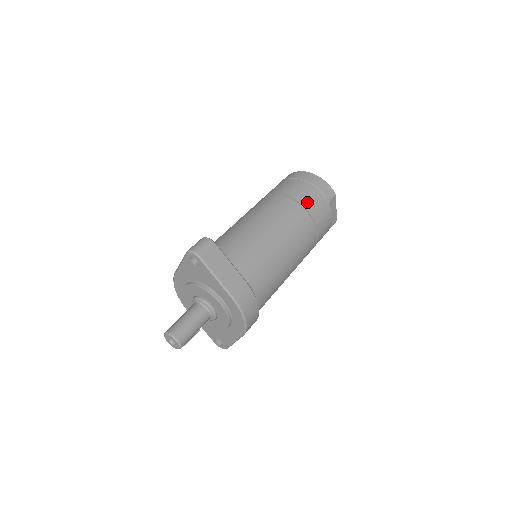
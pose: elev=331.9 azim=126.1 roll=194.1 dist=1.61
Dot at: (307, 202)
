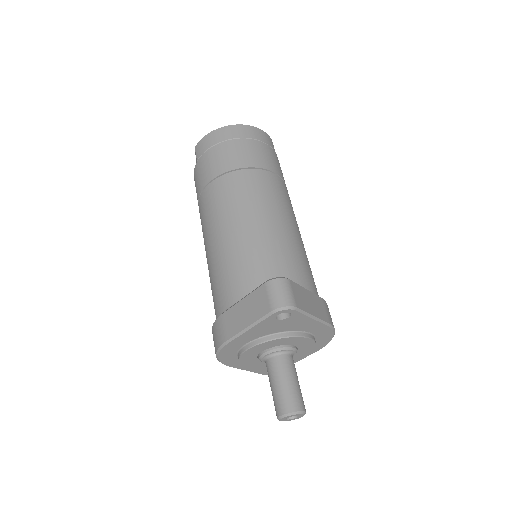
Dot at: (270, 164)
